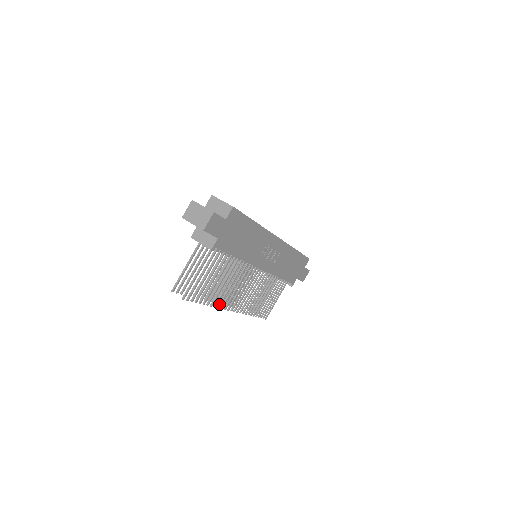
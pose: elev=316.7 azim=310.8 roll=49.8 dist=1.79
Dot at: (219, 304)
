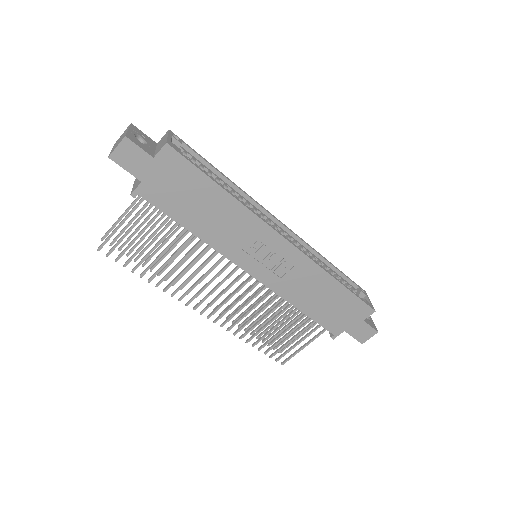
Dot at: (174, 291)
